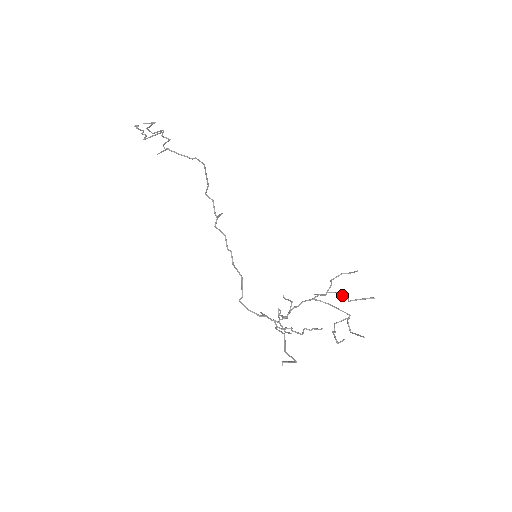
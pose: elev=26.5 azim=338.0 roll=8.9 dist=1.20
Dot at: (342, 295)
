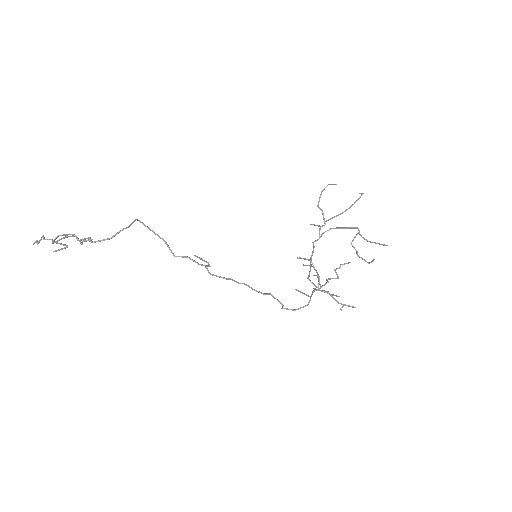
Dot at: occluded
